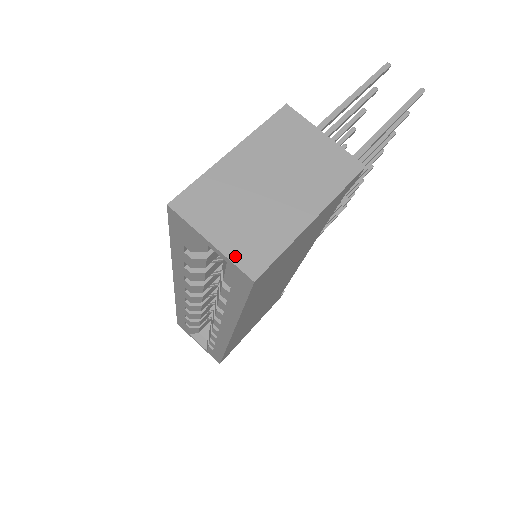
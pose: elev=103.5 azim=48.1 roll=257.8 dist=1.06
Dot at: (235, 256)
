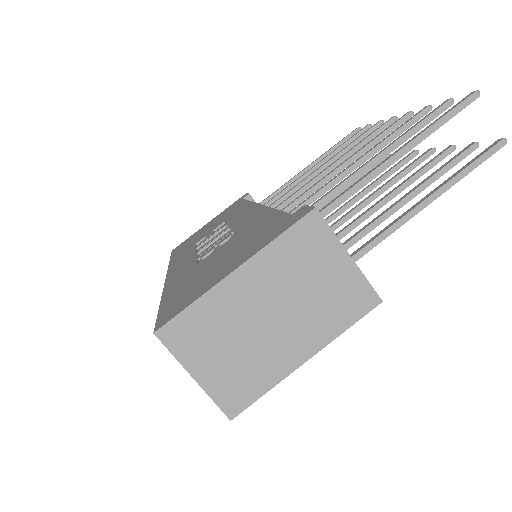
Dot at: (217, 394)
